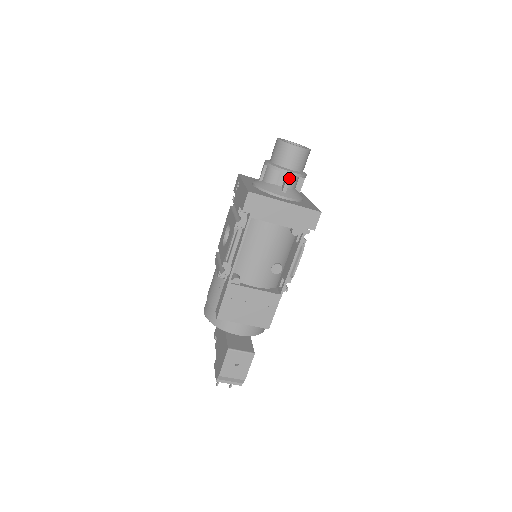
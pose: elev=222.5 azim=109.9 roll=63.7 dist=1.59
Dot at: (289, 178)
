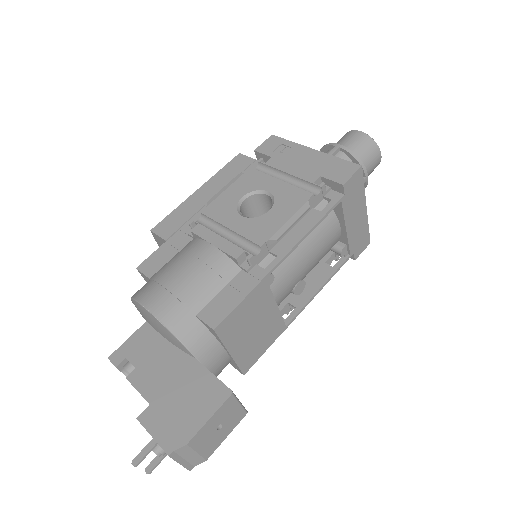
Dot at: occluded
